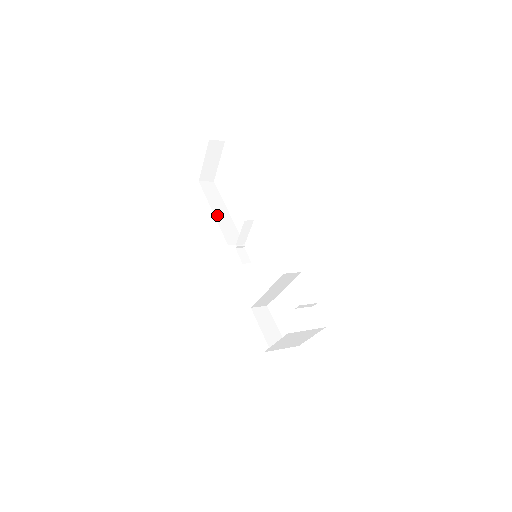
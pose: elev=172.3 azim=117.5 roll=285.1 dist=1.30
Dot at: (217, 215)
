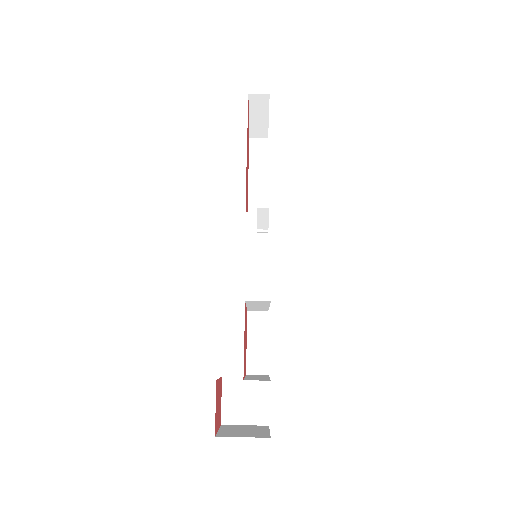
Dot at: (251, 187)
